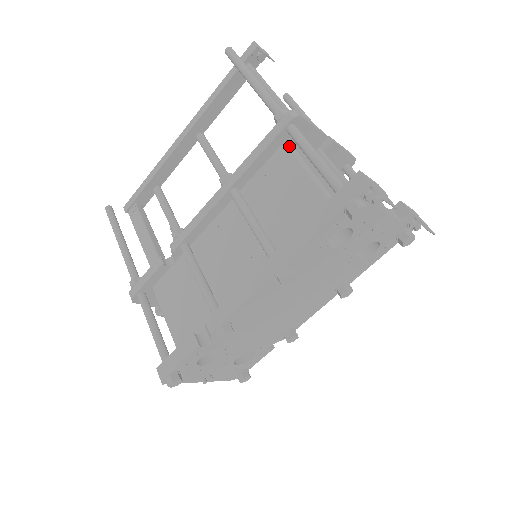
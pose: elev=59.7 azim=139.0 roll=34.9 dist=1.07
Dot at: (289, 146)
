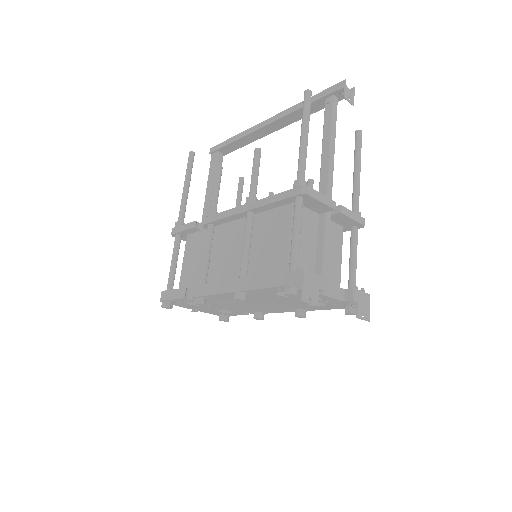
Dot at: occluded
